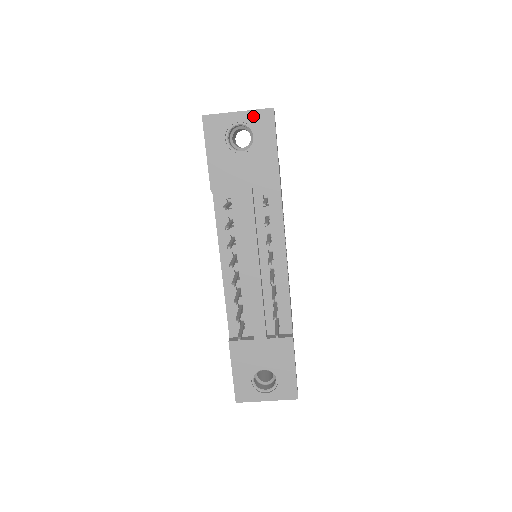
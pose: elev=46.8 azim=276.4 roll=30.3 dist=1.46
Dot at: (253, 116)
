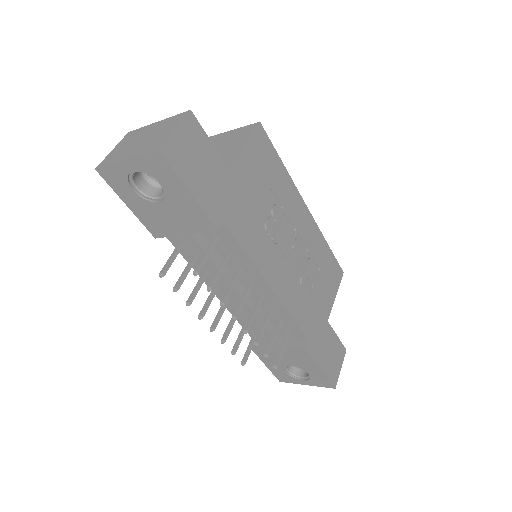
Dot at: (143, 163)
